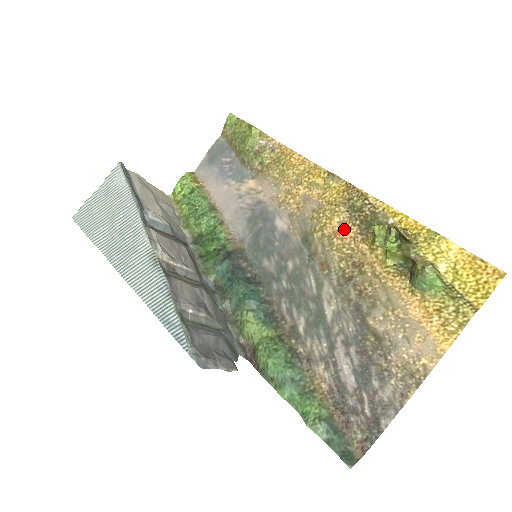
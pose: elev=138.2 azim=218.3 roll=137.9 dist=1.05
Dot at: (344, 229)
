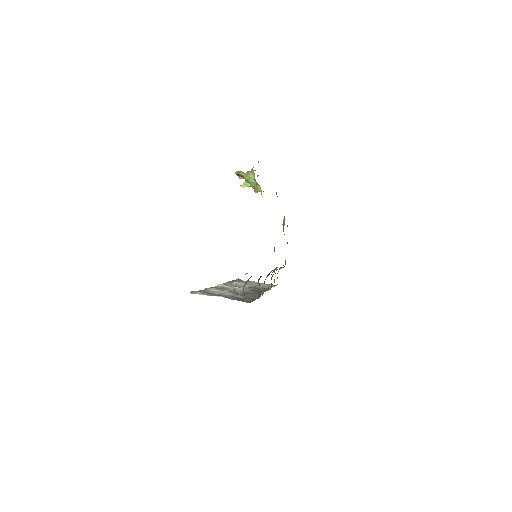
Dot at: occluded
